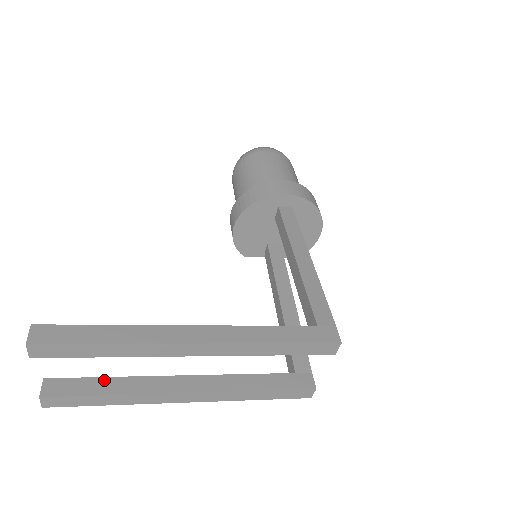
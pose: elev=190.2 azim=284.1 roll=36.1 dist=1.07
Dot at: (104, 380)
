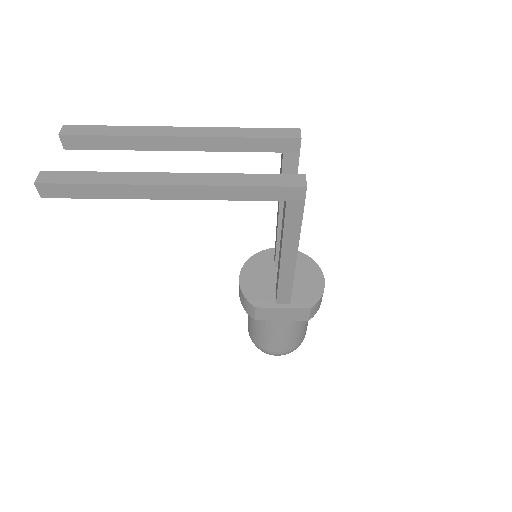
Dot at: occluded
